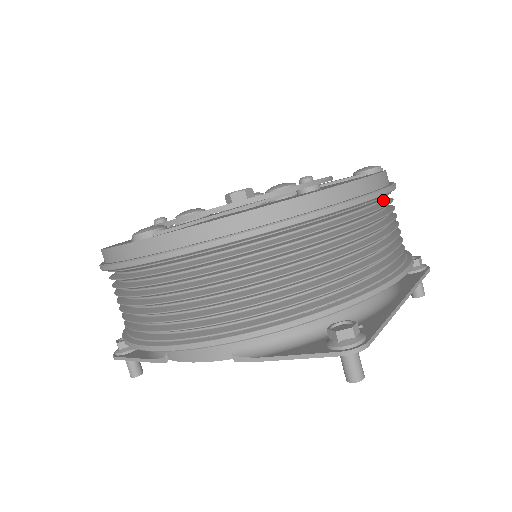
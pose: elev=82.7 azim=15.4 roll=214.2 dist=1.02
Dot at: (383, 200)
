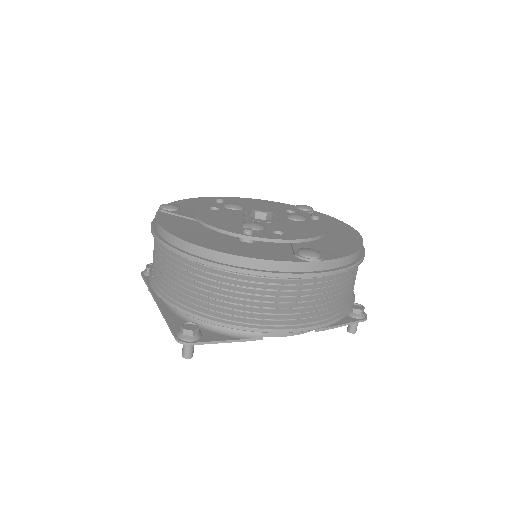
Dot at: occluded
